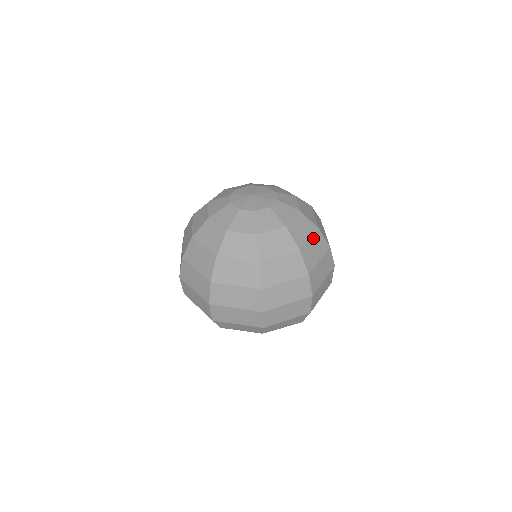
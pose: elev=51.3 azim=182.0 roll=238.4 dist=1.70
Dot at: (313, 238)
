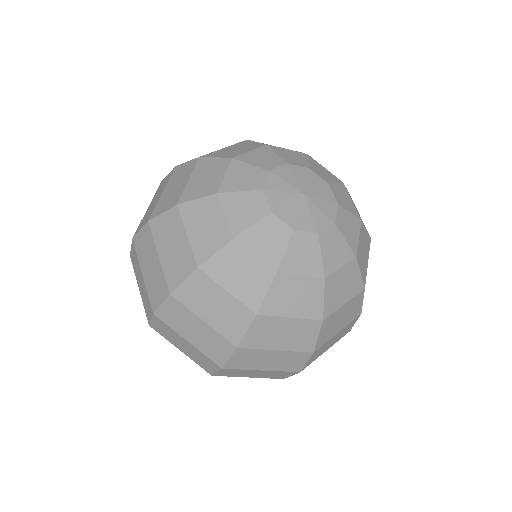
Dot at: occluded
